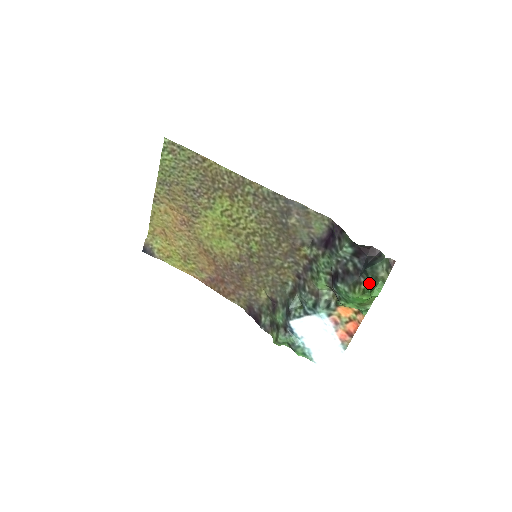
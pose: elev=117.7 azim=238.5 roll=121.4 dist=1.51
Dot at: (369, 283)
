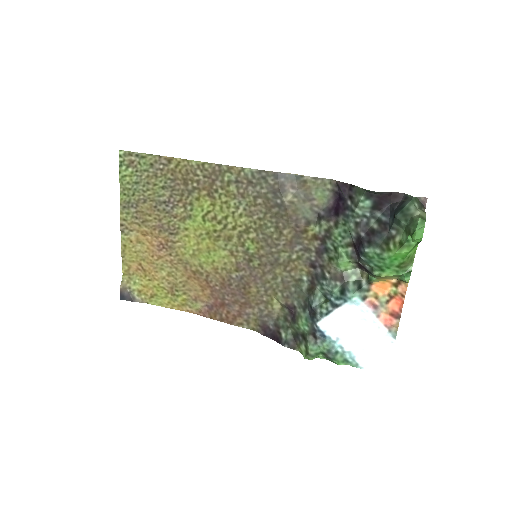
Dot at: (404, 231)
